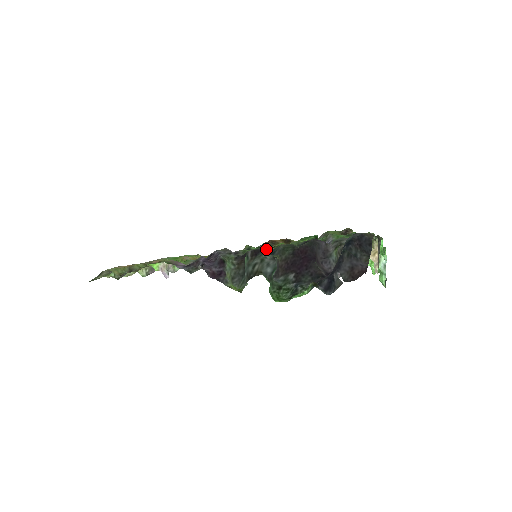
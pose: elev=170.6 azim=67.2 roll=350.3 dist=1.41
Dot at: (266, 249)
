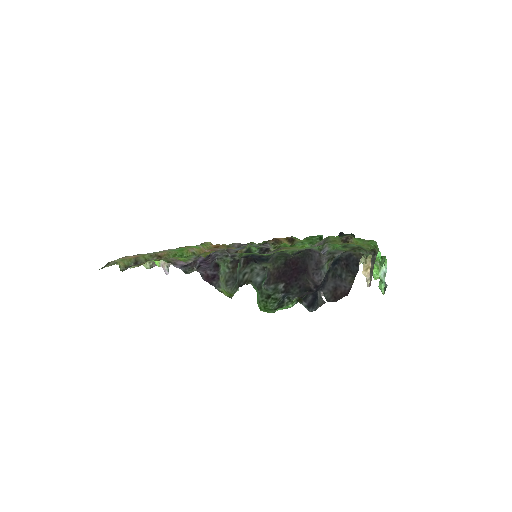
Dot at: (266, 250)
